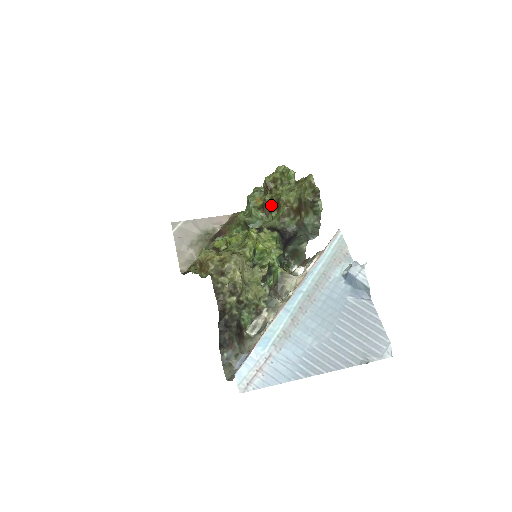
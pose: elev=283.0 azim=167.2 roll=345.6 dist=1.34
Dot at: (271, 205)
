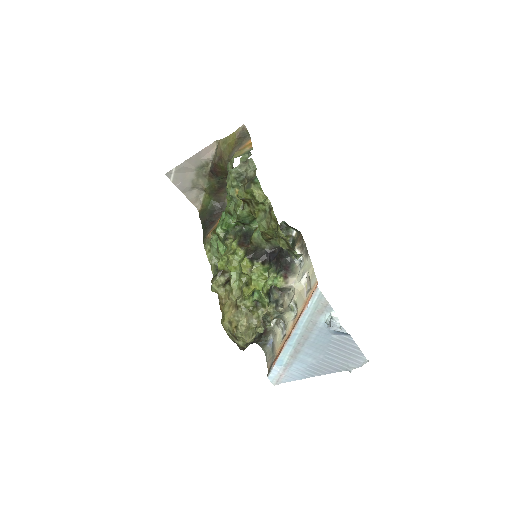
Dot at: occluded
